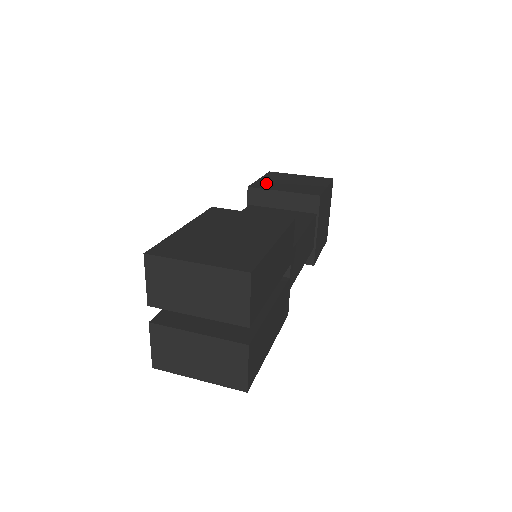
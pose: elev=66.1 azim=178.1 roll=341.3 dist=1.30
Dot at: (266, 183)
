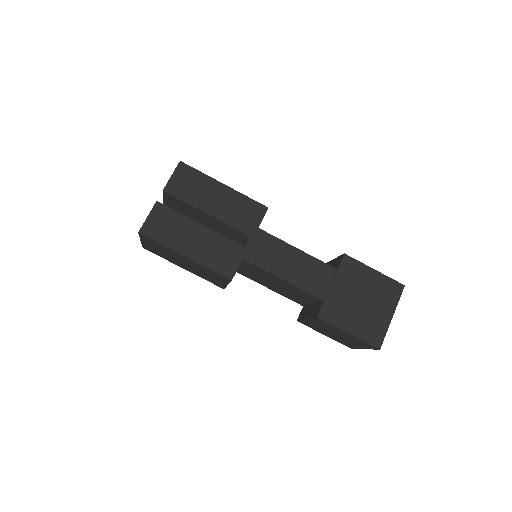
Dot at: occluded
